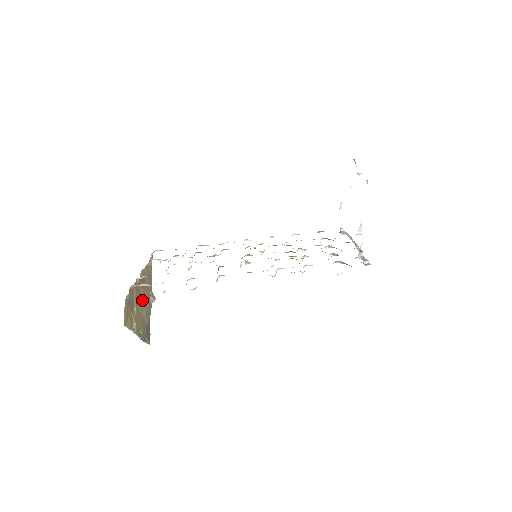
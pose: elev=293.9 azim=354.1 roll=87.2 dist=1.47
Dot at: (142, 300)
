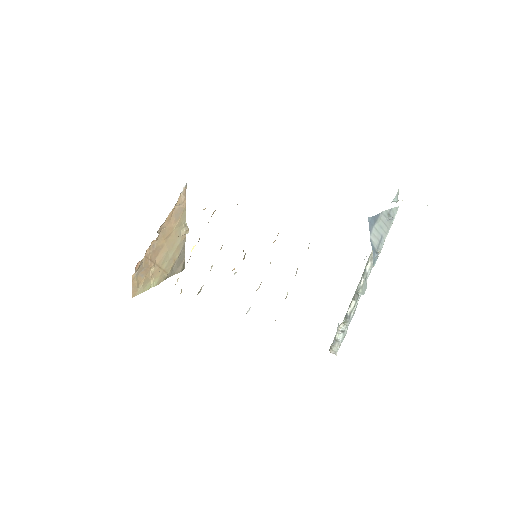
Dot at: (165, 249)
